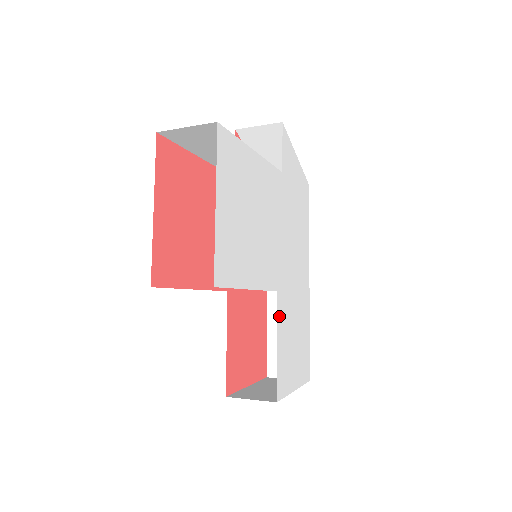
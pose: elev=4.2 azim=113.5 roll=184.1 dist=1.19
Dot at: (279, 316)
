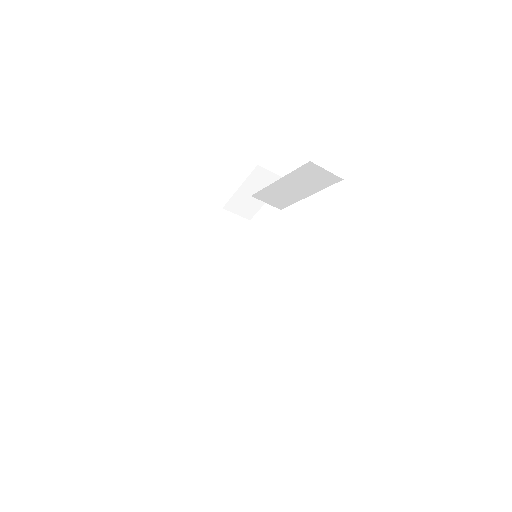
Dot at: occluded
